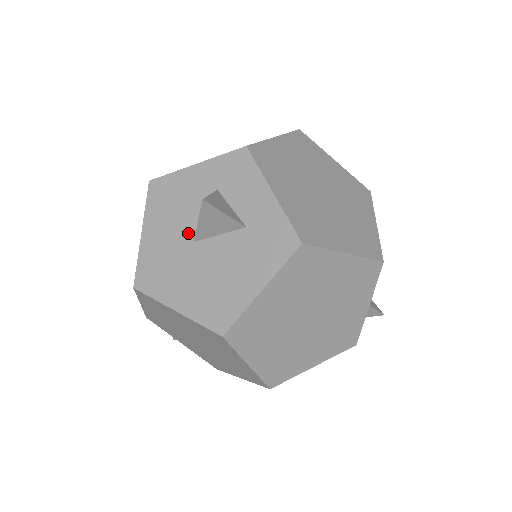
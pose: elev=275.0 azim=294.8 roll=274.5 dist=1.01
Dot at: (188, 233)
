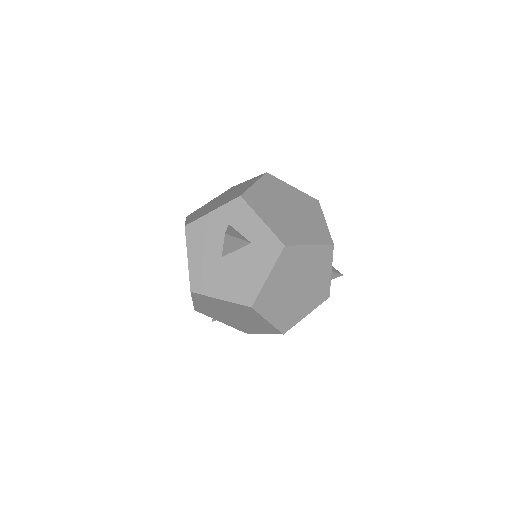
Dot at: (217, 253)
